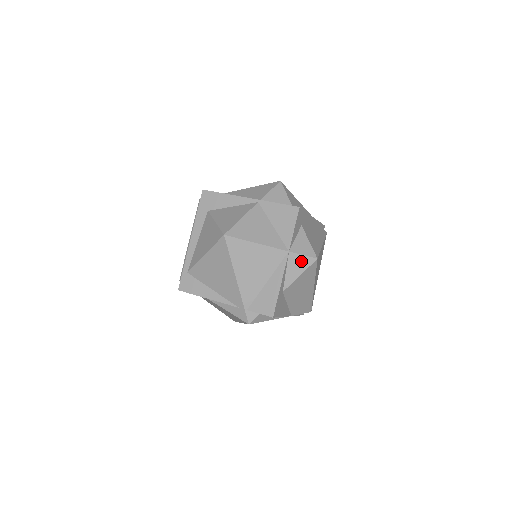
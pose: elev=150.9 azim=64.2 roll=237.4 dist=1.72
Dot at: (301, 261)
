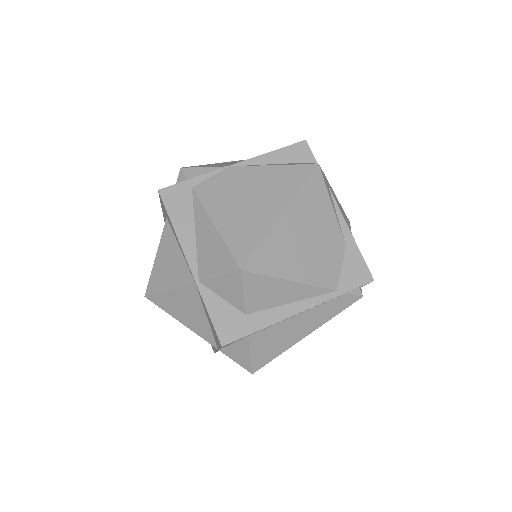
Dot at: occluded
